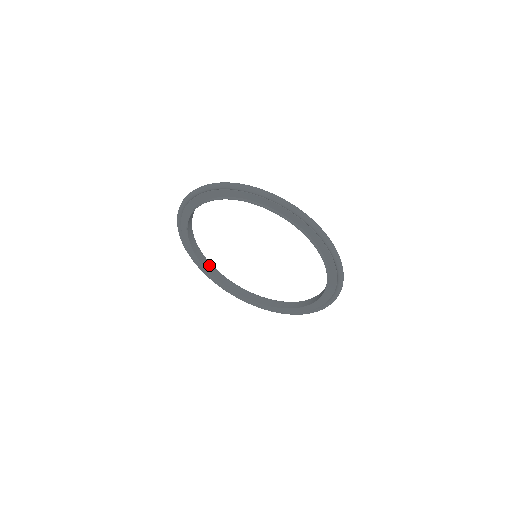
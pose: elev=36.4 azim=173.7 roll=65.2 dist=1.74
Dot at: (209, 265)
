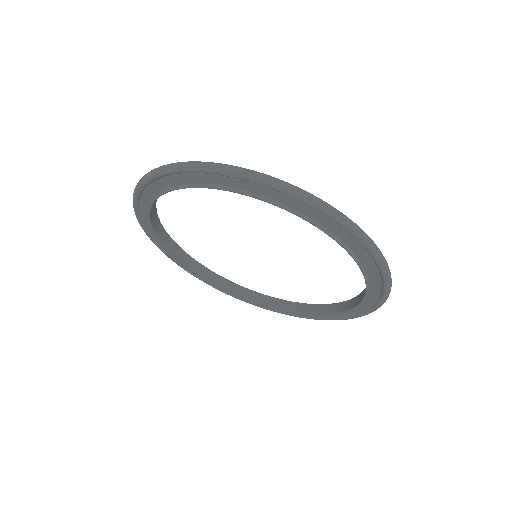
Dot at: (172, 244)
